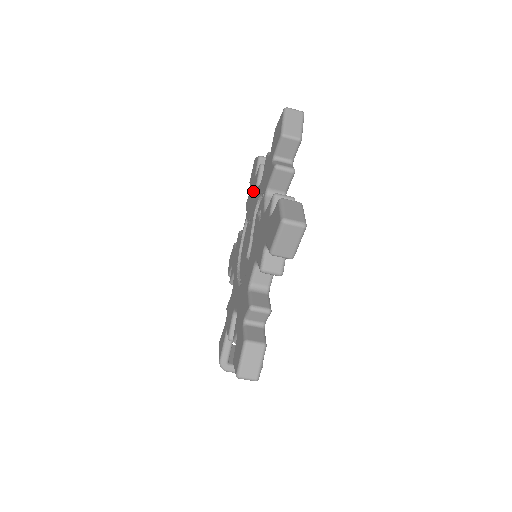
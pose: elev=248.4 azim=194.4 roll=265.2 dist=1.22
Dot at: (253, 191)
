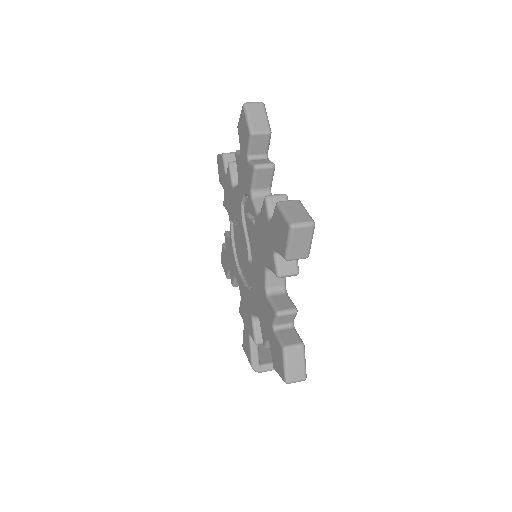
Dot at: (230, 192)
